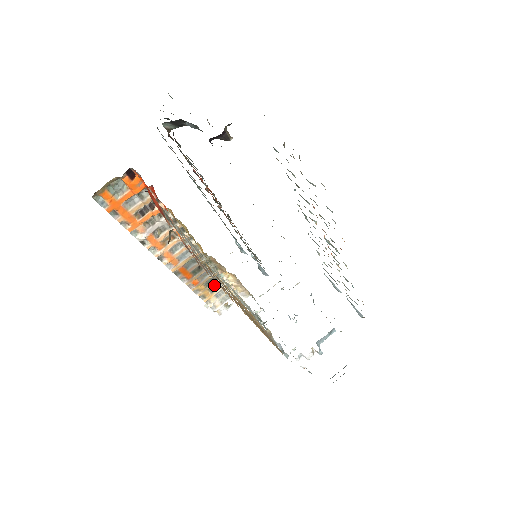
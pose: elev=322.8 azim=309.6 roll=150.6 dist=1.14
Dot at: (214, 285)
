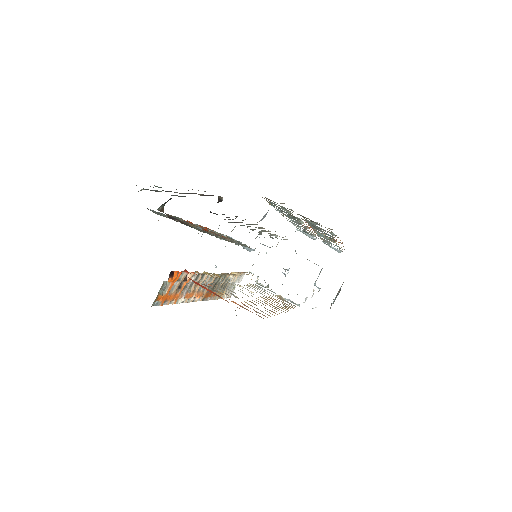
Dot at: (224, 285)
